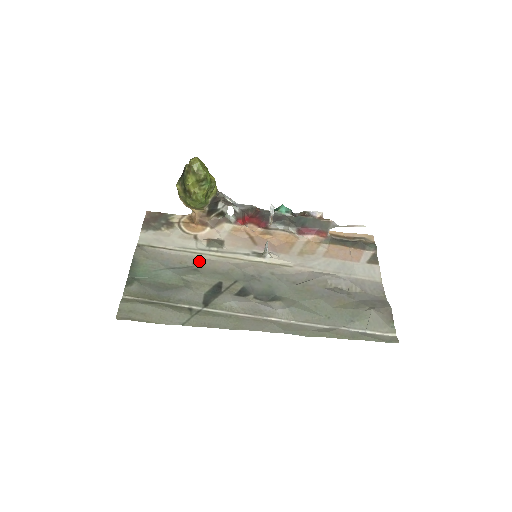
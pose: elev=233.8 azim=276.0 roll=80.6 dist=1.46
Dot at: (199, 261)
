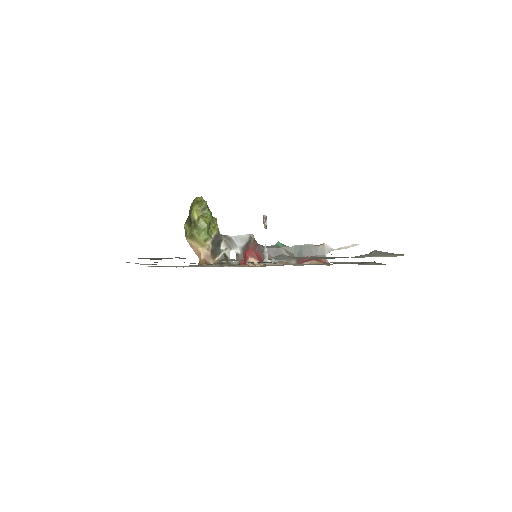
Dot at: occluded
